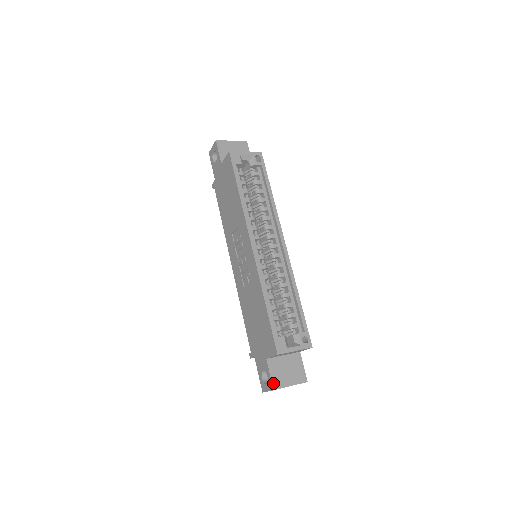
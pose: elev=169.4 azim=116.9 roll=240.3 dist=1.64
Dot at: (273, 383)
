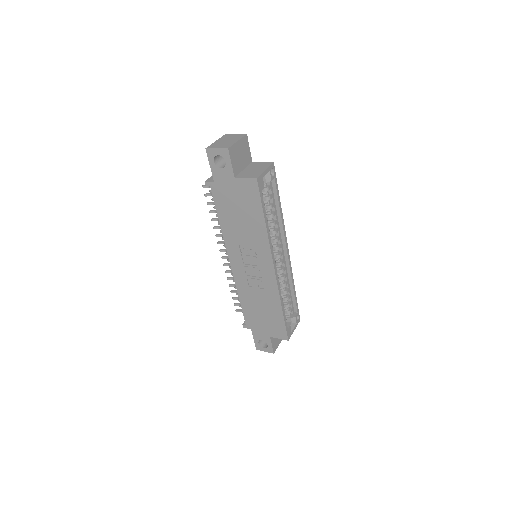
Dot at: (273, 349)
